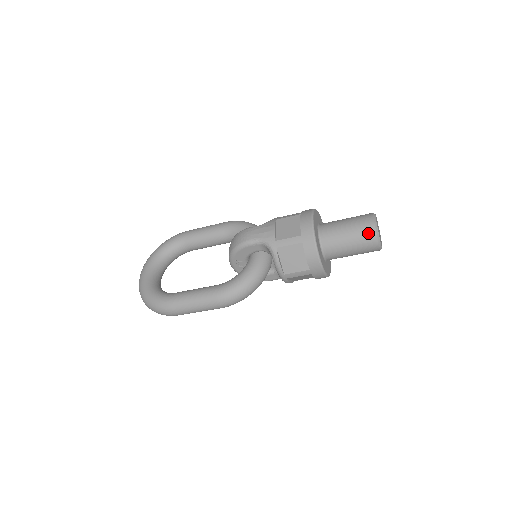
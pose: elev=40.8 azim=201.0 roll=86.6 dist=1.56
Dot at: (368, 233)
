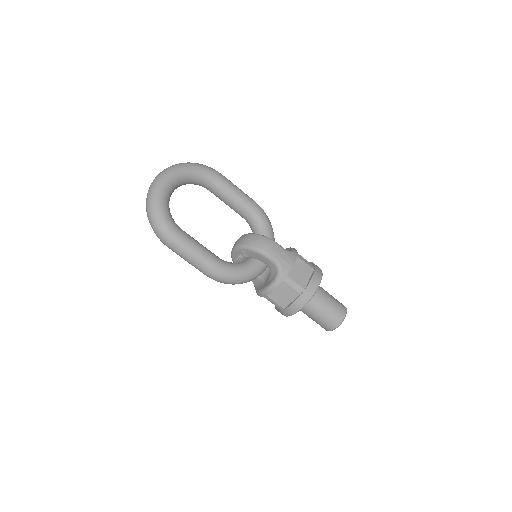
Dot at: (335, 321)
